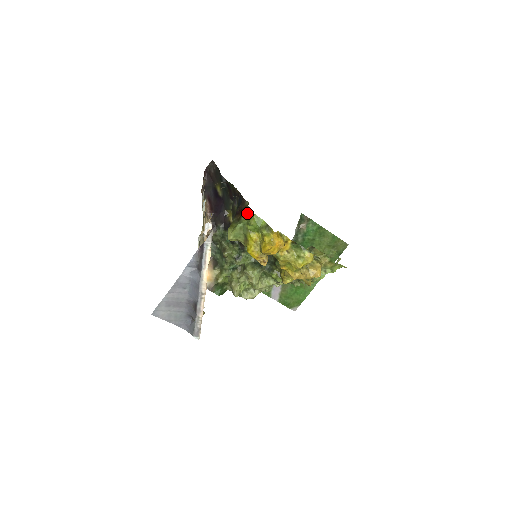
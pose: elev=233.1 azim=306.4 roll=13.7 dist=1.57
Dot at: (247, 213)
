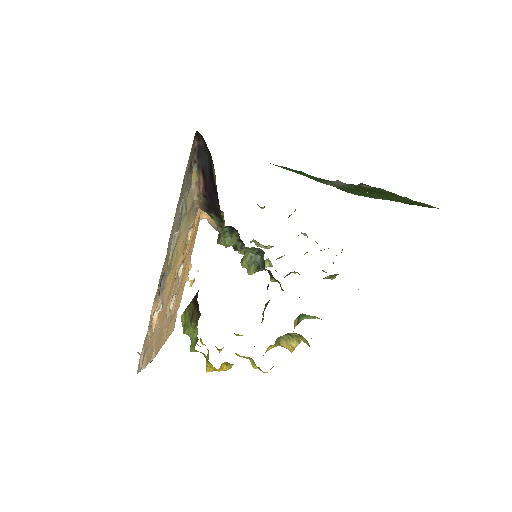
Dot at: occluded
